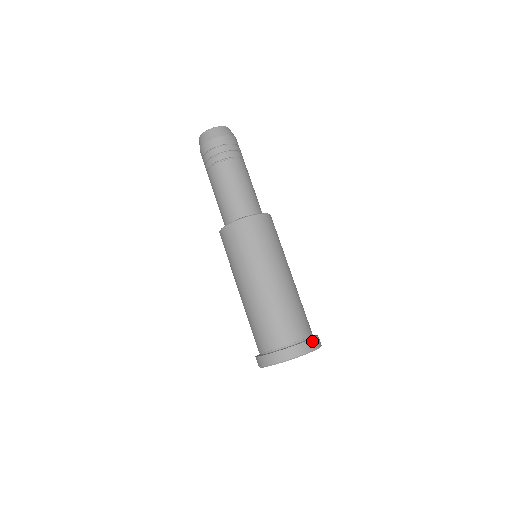
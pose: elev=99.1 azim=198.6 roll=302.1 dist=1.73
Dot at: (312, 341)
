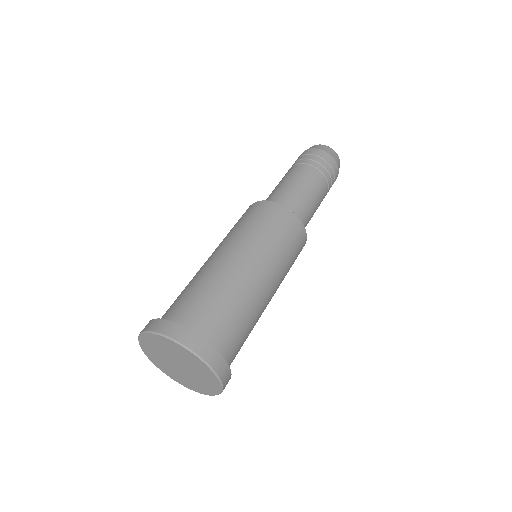
Dot at: (227, 369)
